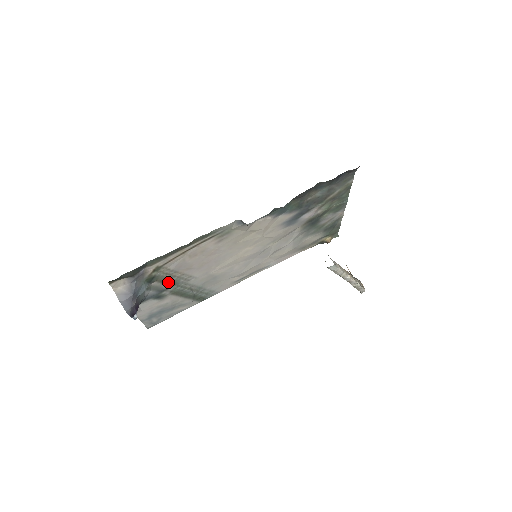
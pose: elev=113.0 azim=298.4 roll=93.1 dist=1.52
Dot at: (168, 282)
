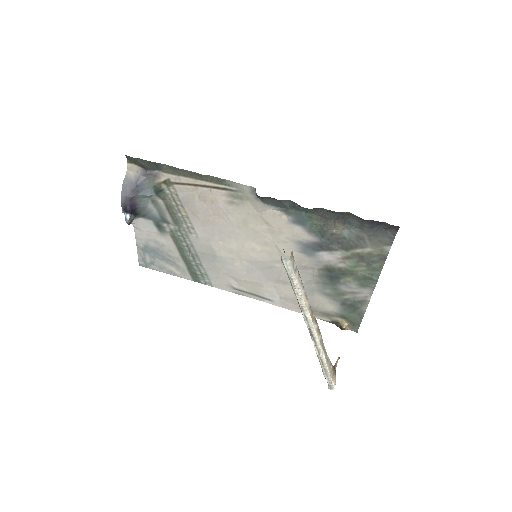
Dot at: (173, 214)
